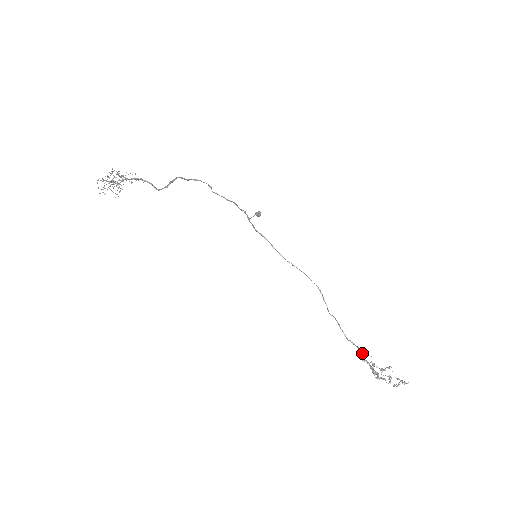
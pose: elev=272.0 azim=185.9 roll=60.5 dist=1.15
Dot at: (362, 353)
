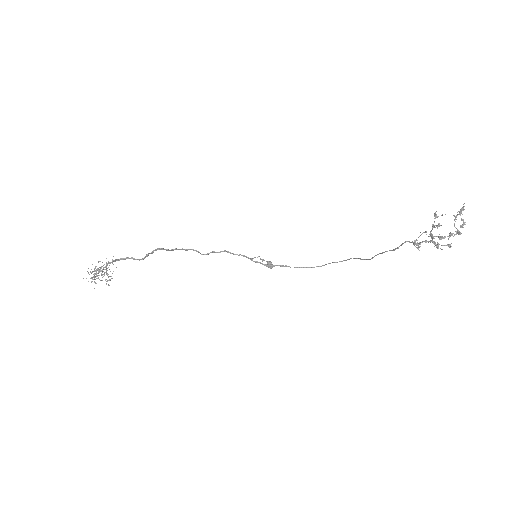
Dot at: (413, 242)
